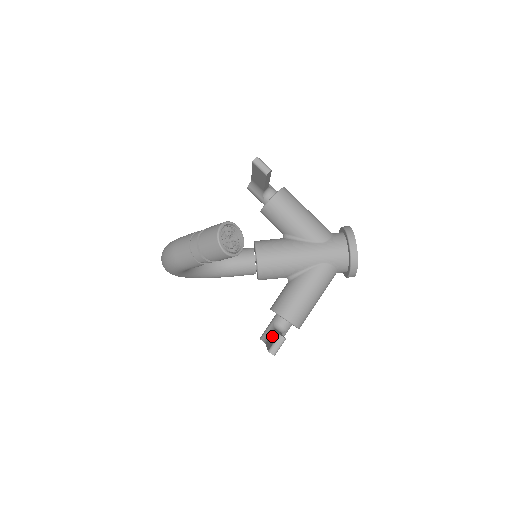
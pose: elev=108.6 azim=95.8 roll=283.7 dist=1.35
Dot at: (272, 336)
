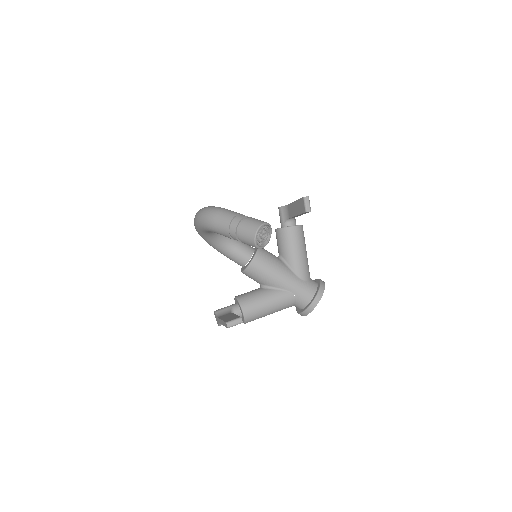
Dot at: (229, 315)
